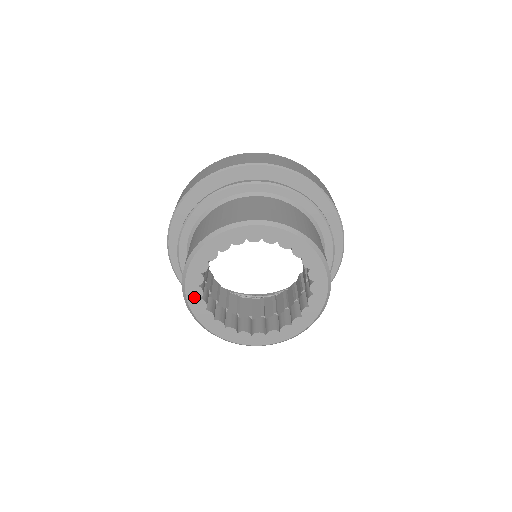
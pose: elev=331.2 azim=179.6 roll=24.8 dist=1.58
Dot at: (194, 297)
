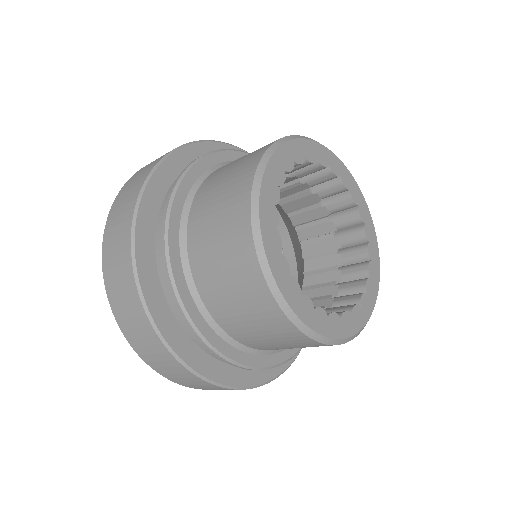
Dot at: (268, 224)
